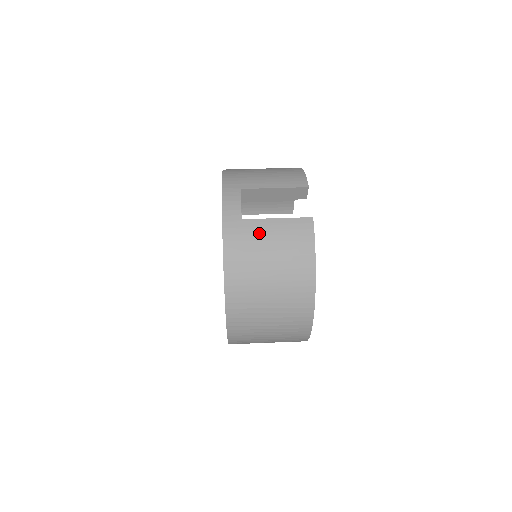
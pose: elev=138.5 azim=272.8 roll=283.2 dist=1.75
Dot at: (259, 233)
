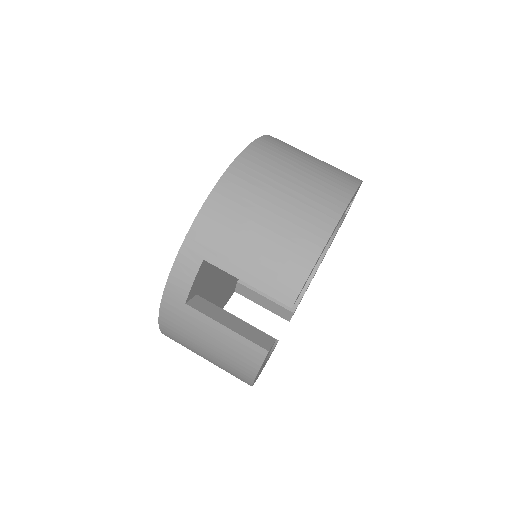
Dot at: (200, 328)
